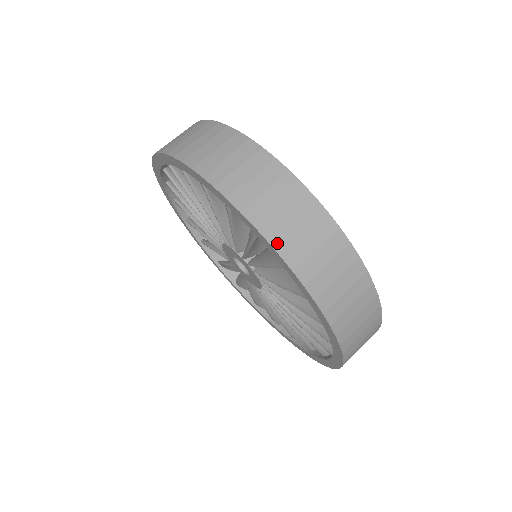
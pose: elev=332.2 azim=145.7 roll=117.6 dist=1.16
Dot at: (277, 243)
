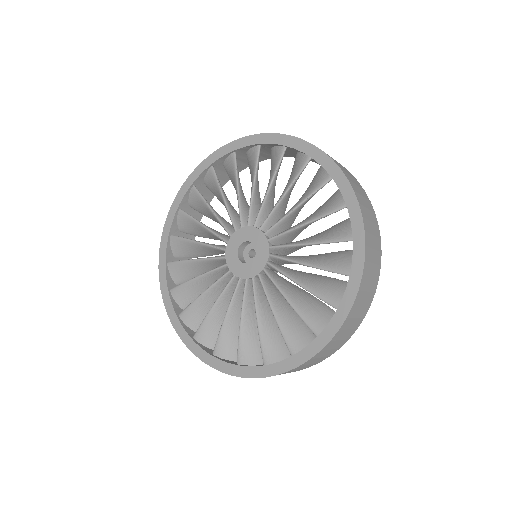
Dot at: (328, 156)
